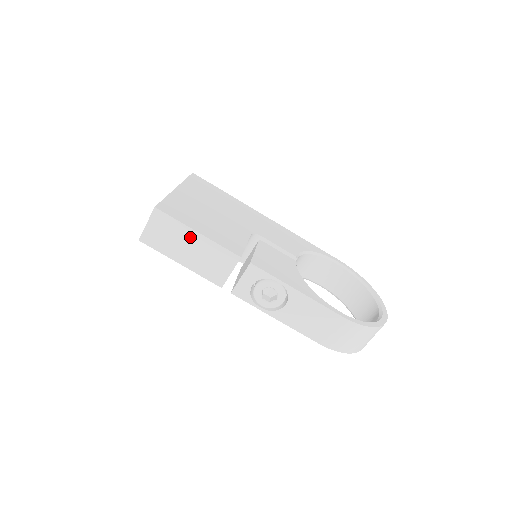
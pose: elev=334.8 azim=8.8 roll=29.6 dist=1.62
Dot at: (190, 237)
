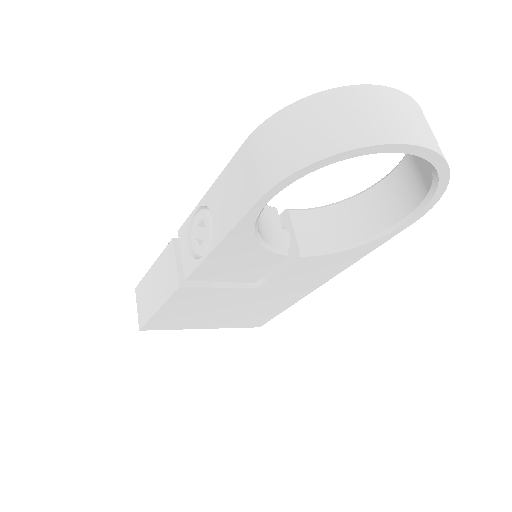
Dot at: (151, 277)
